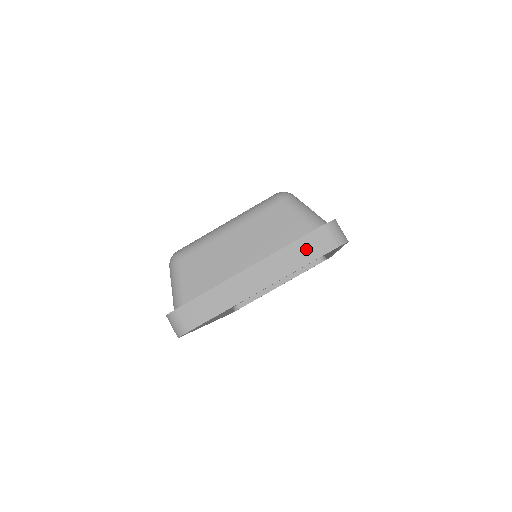
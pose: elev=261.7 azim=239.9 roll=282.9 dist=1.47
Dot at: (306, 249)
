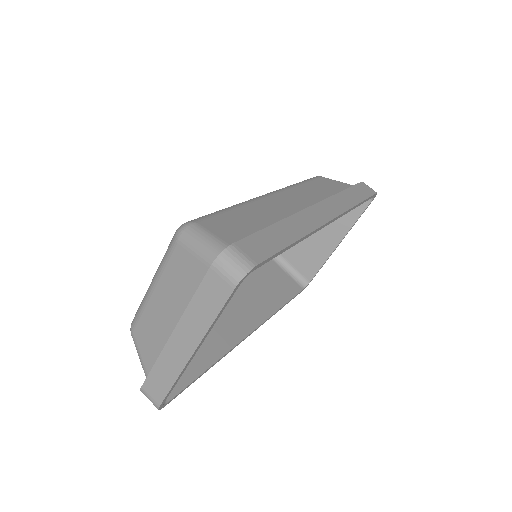
Dot at: (209, 297)
